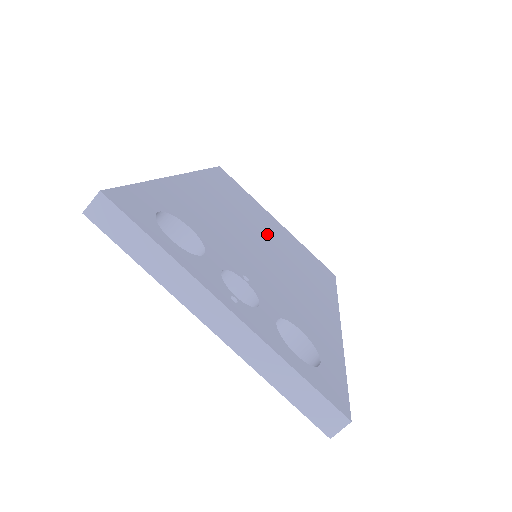
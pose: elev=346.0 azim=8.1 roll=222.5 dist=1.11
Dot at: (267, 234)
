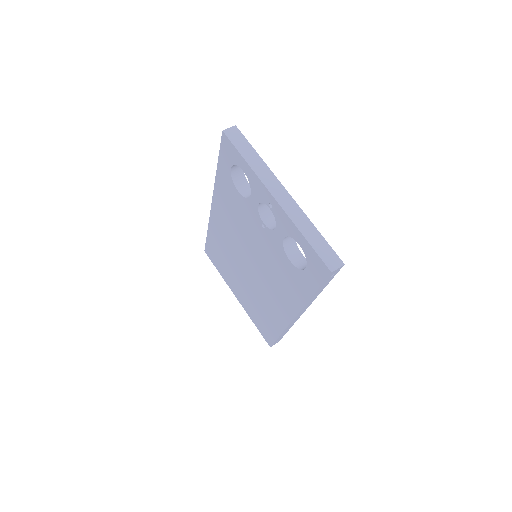
Dot at: occluded
